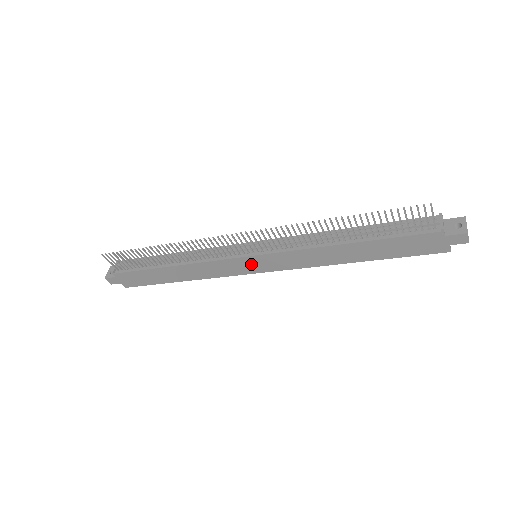
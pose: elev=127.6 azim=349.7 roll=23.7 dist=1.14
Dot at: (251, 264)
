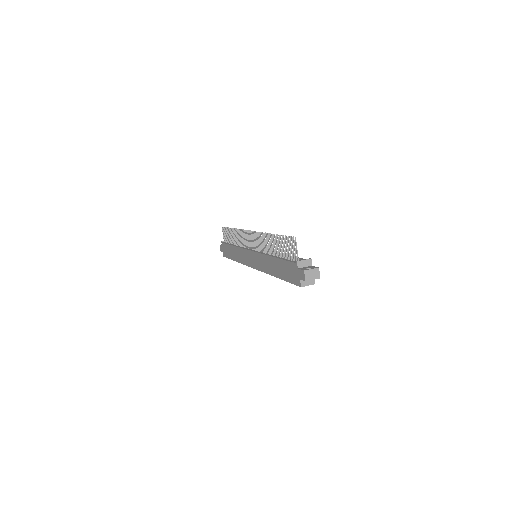
Dot at: (250, 258)
